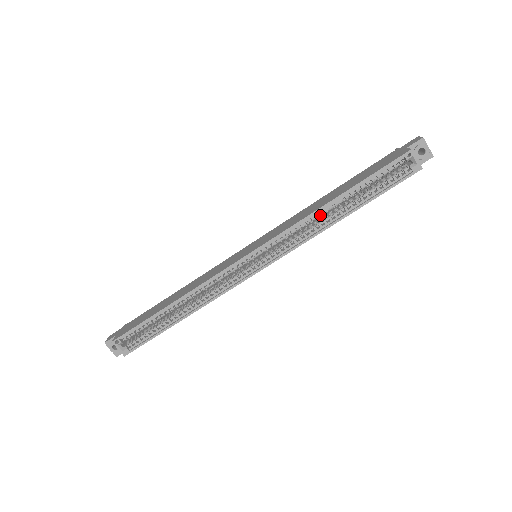
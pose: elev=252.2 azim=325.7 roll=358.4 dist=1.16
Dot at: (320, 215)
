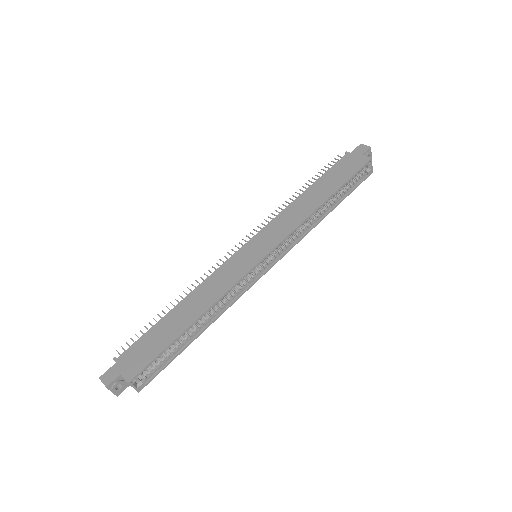
Dot at: (314, 214)
